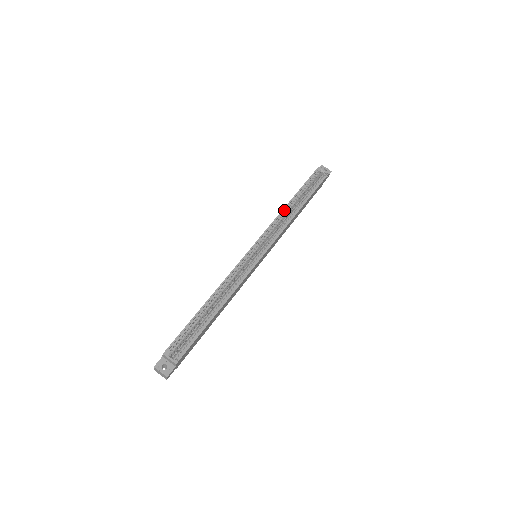
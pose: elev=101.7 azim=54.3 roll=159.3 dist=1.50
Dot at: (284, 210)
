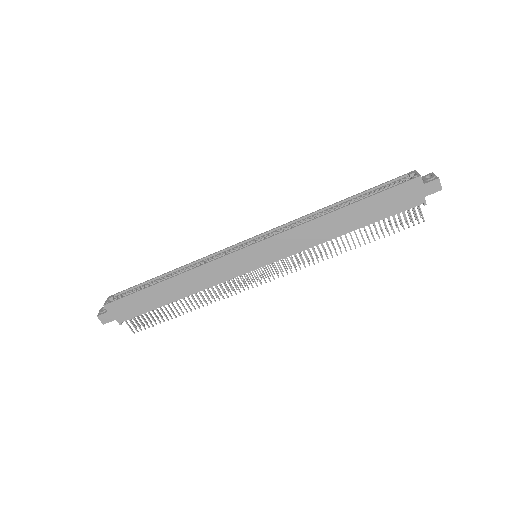
Dot at: (318, 213)
